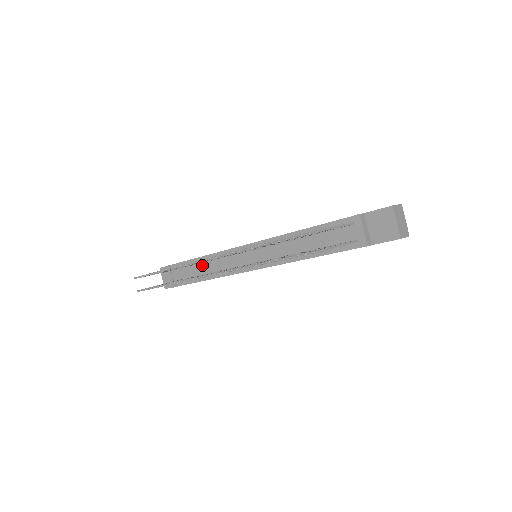
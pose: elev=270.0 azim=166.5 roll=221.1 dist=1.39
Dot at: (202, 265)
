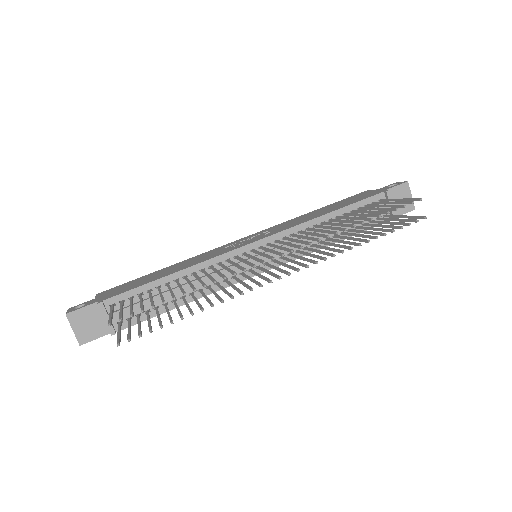
Dot at: (174, 285)
